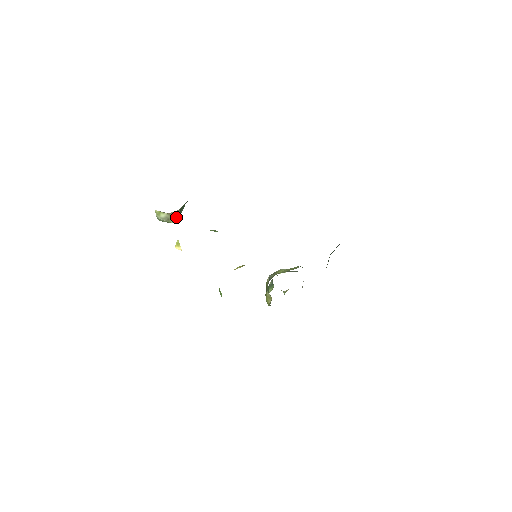
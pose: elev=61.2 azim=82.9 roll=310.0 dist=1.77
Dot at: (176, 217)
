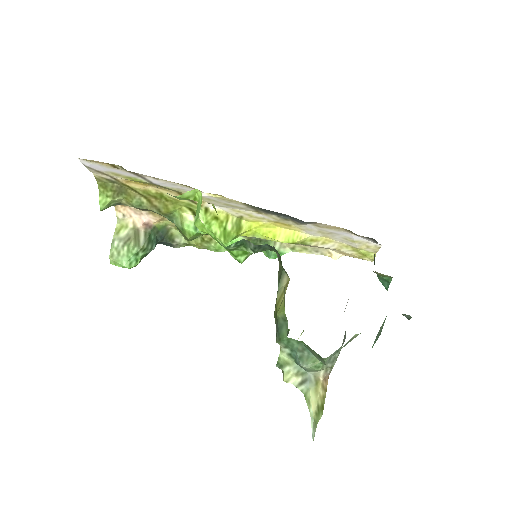
Dot at: (140, 242)
